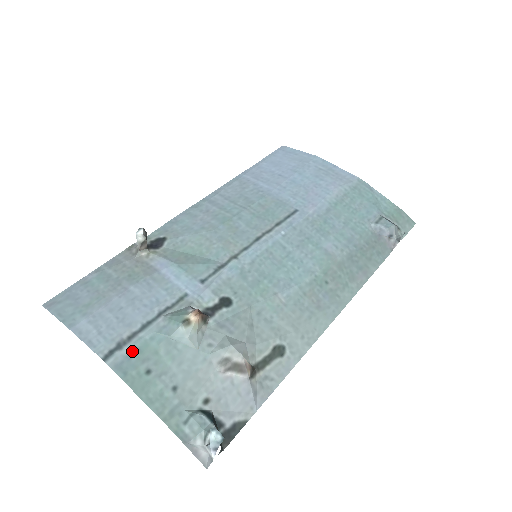
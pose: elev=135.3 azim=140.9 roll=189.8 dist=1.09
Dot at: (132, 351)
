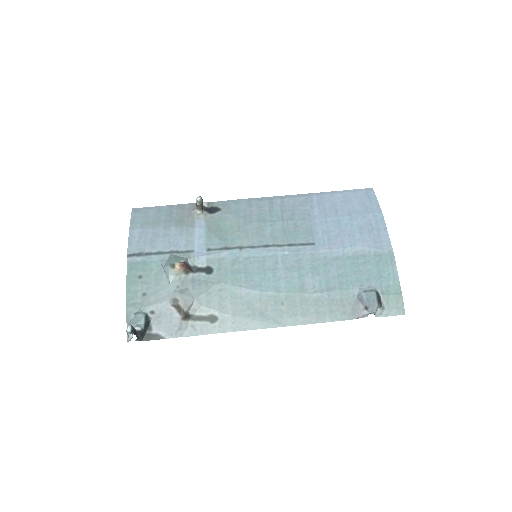
Dot at: (142, 261)
